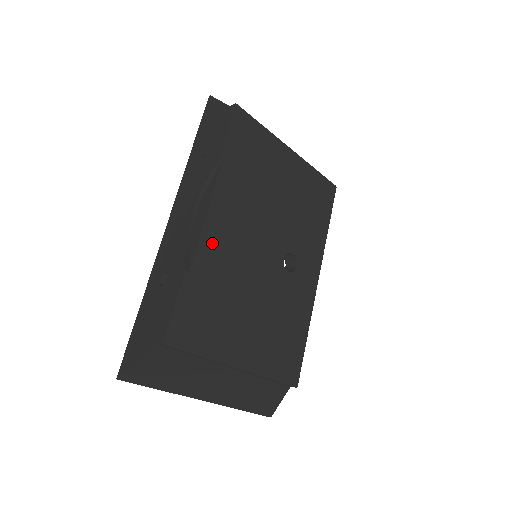
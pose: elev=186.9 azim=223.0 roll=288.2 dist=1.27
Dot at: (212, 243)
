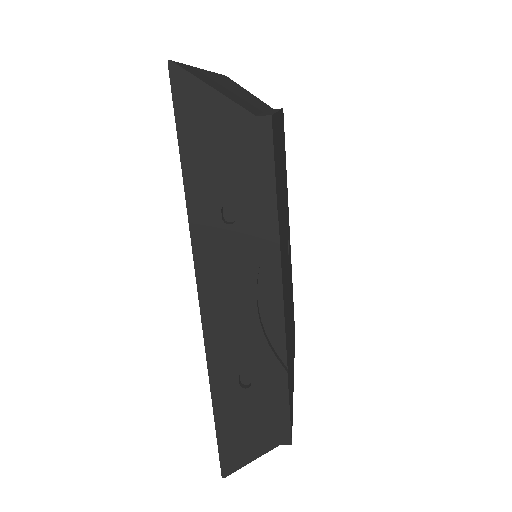
Dot at: occluded
